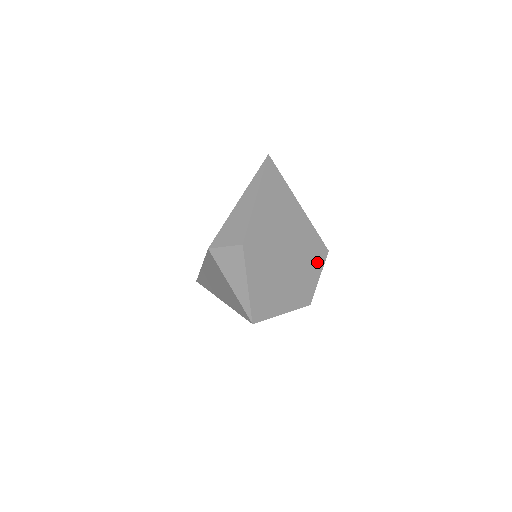
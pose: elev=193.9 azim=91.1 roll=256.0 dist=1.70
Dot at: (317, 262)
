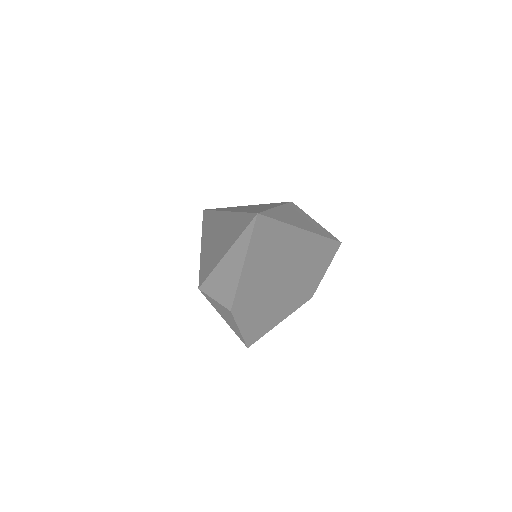
Dot at: (324, 262)
